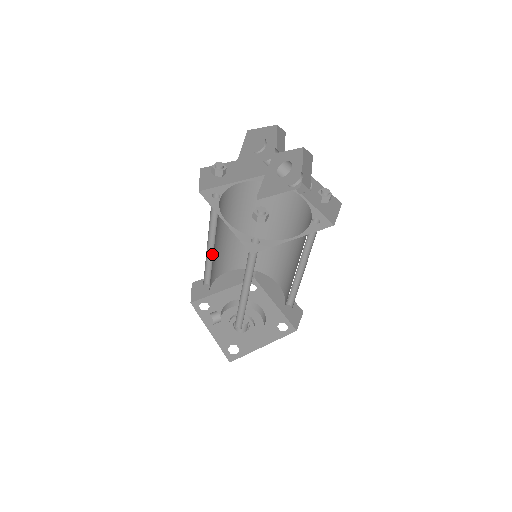
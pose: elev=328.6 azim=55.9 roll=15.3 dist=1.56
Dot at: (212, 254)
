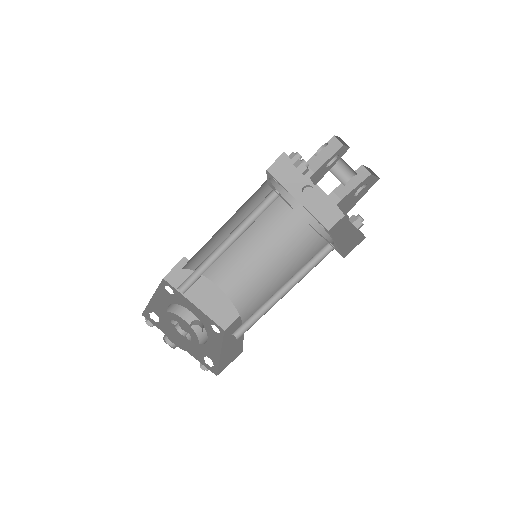
Dot at: (215, 253)
